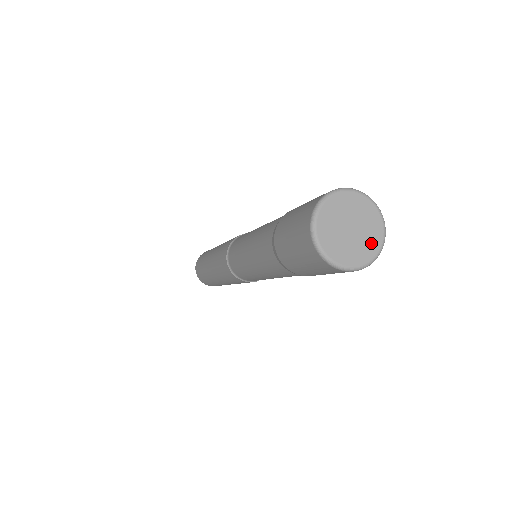
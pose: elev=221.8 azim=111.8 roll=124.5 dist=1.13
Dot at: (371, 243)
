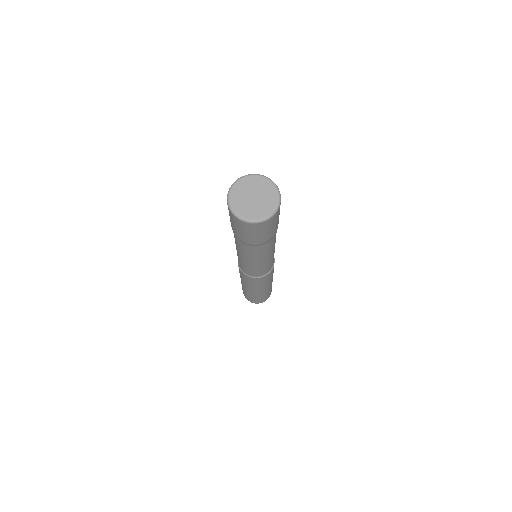
Dot at: (270, 202)
